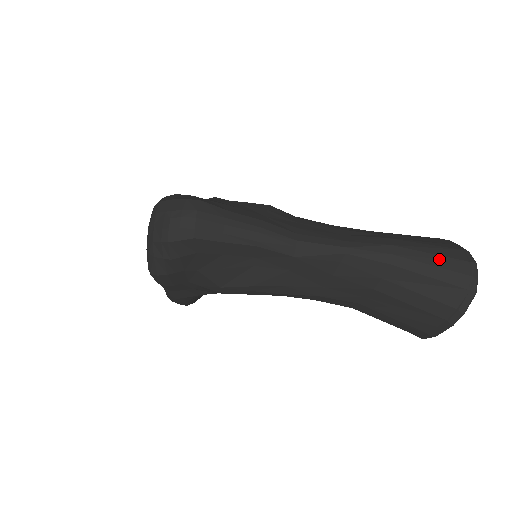
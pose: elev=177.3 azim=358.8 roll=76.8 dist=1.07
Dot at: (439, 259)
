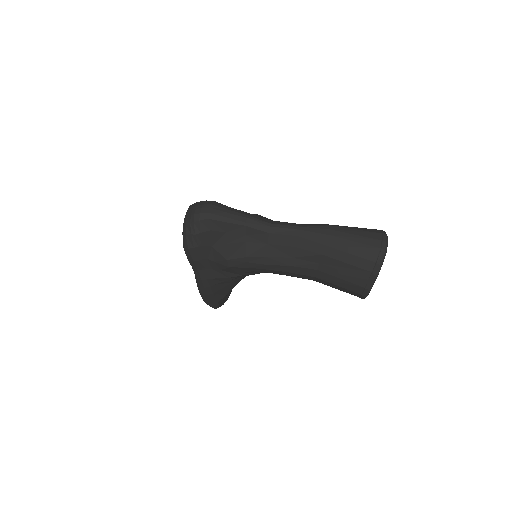
Dot at: (361, 232)
